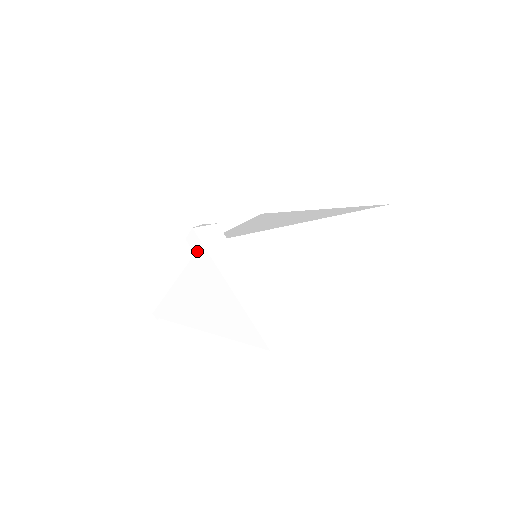
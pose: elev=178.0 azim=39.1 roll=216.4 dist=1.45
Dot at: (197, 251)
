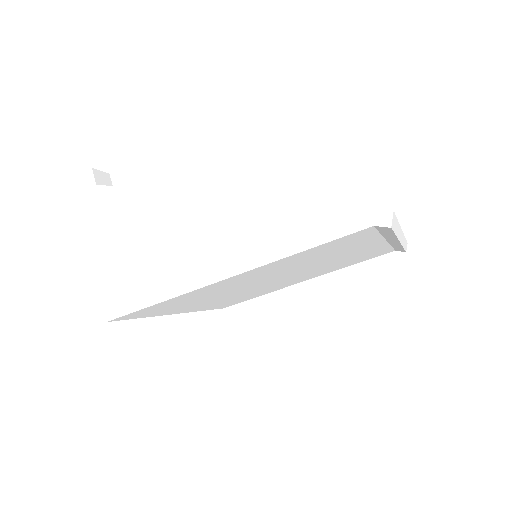
Dot at: occluded
